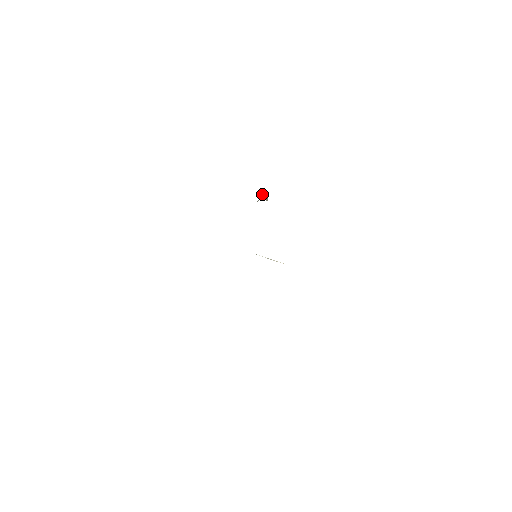
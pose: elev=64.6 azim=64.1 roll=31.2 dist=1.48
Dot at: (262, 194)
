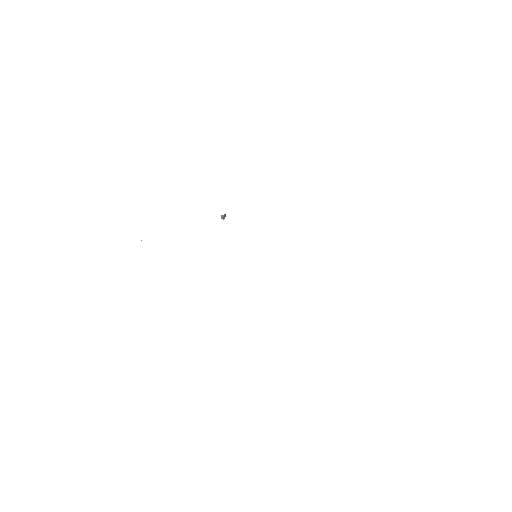
Dot at: occluded
